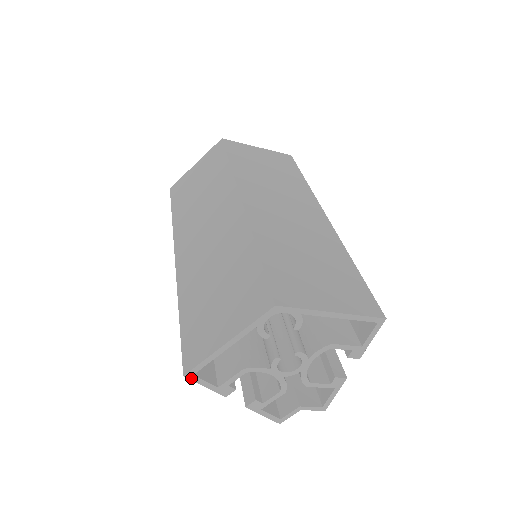
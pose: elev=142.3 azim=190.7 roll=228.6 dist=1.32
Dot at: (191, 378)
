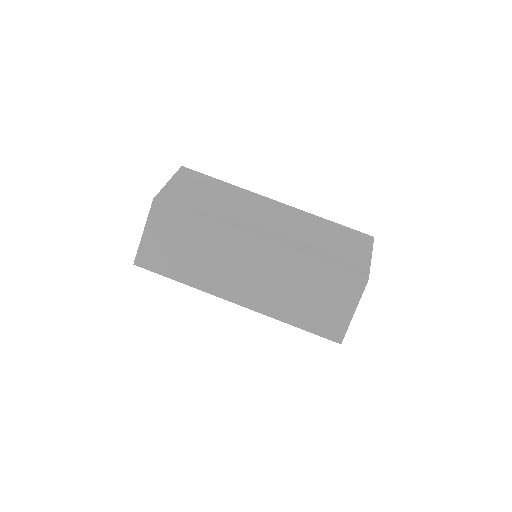
Dot at: (341, 342)
